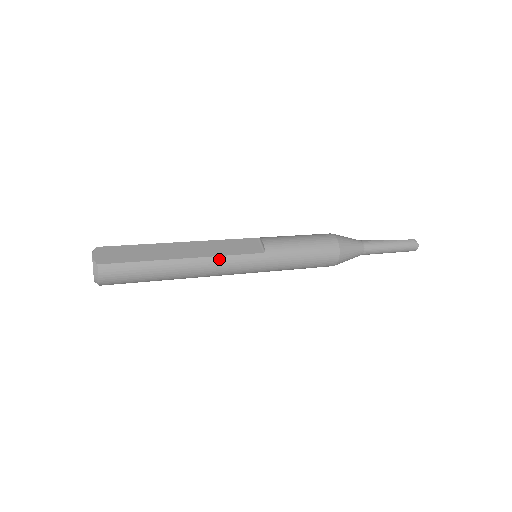
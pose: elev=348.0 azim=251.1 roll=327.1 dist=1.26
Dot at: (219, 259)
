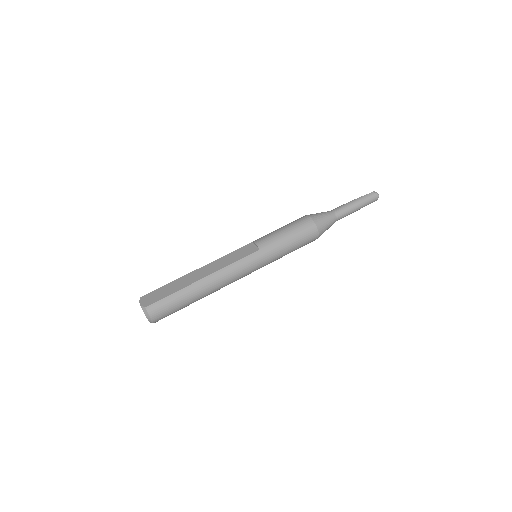
Dot at: (228, 268)
